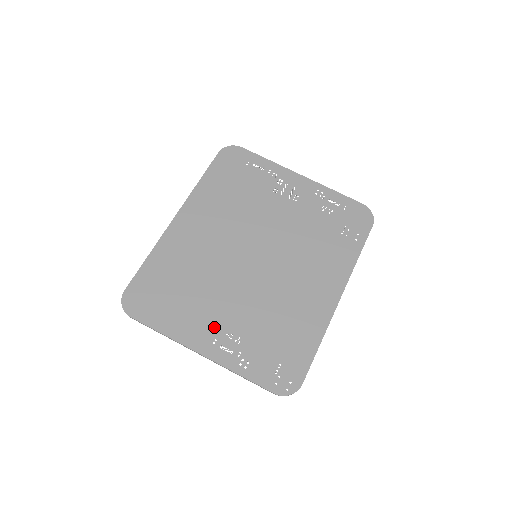
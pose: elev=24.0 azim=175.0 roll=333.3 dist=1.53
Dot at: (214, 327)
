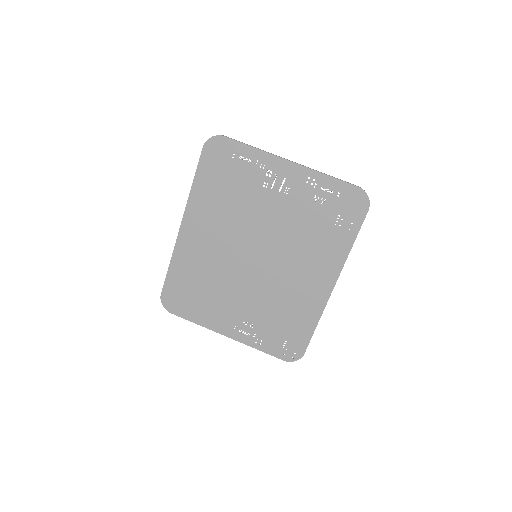
Dot at: (232, 317)
